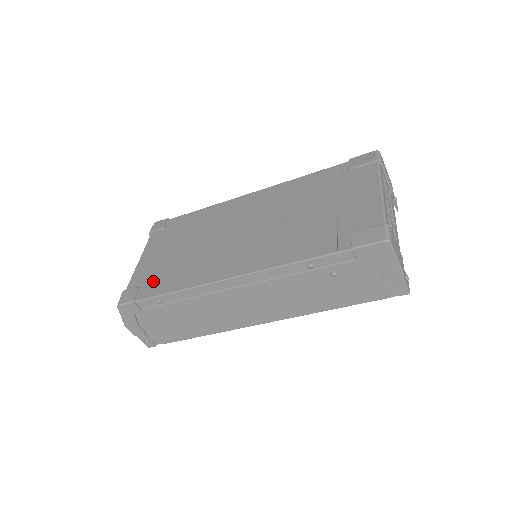
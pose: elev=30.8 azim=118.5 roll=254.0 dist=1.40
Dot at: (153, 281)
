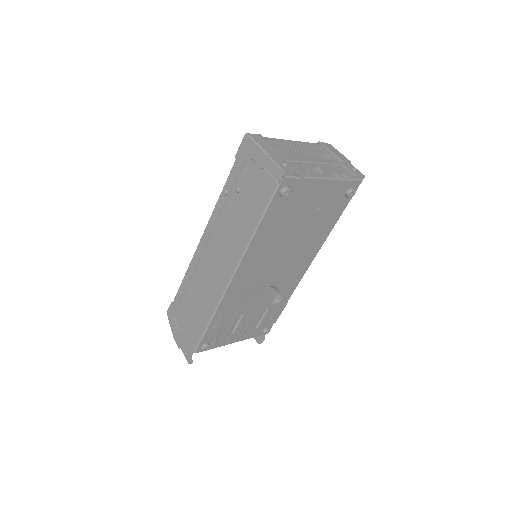
Dot at: occluded
